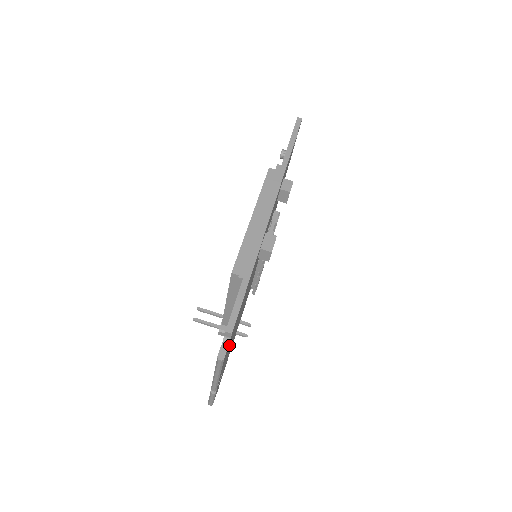
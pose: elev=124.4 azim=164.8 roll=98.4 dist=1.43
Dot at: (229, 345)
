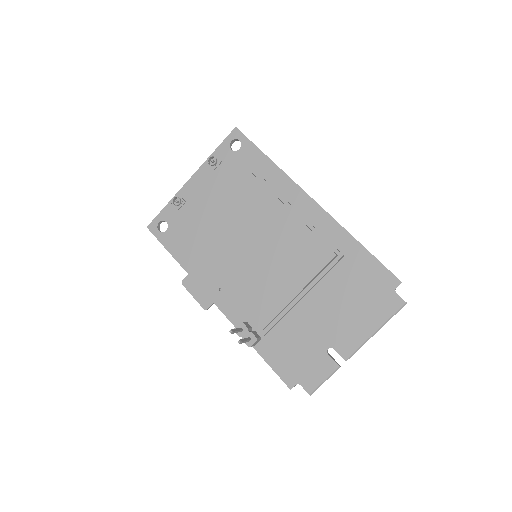
Dot at: (371, 305)
